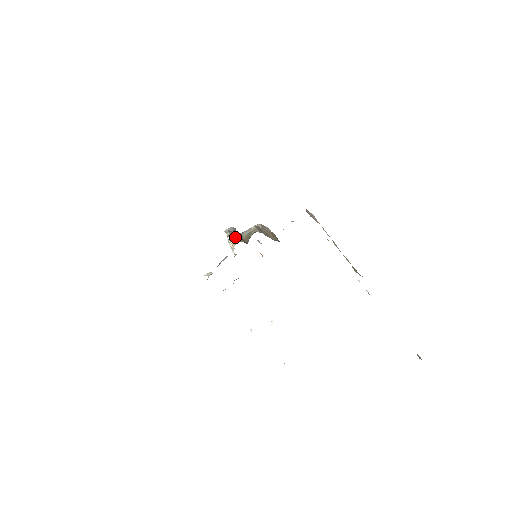
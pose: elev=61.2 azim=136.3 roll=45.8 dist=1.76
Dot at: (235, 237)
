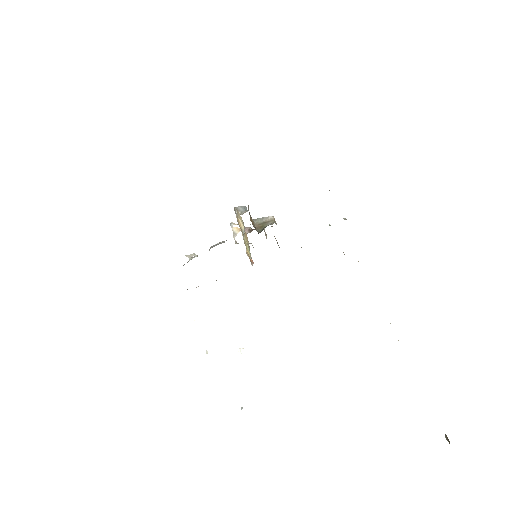
Dot at: (250, 218)
